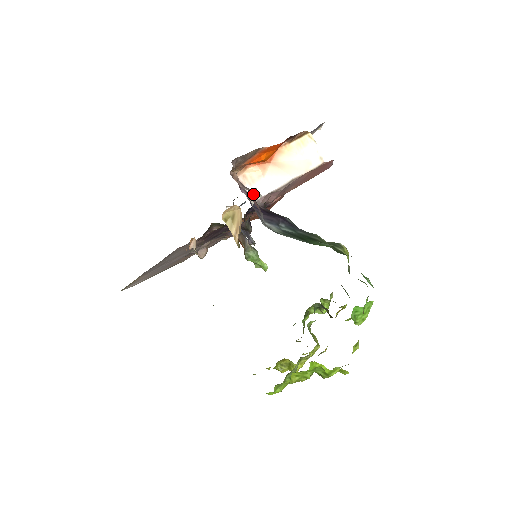
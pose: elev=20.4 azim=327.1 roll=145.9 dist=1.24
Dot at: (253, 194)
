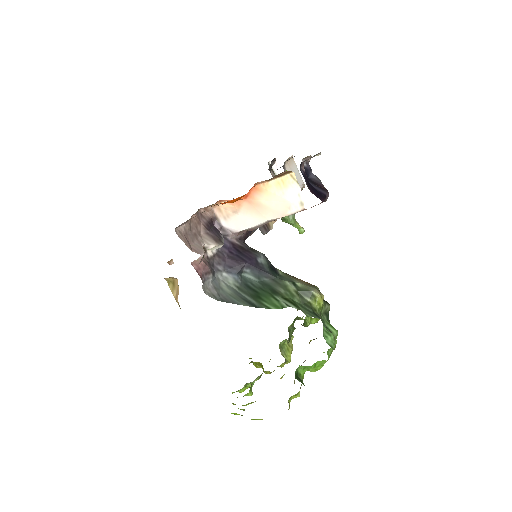
Dot at: (197, 261)
